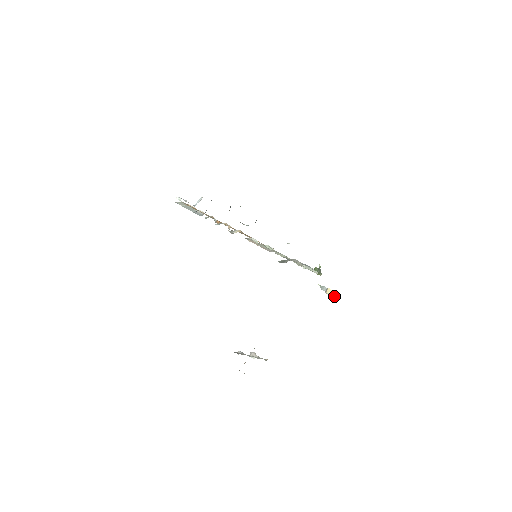
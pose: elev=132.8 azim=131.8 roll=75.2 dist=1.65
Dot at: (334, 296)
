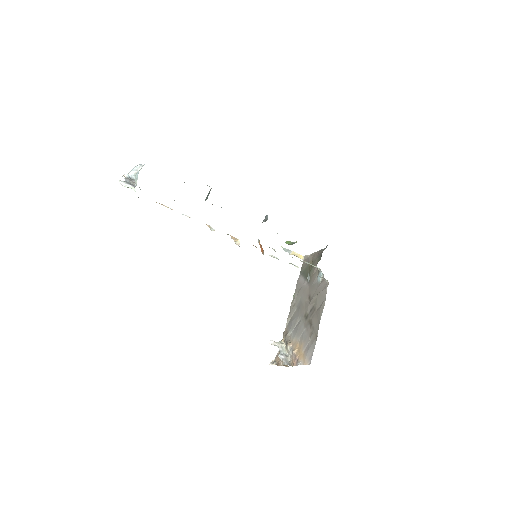
Dot at: occluded
